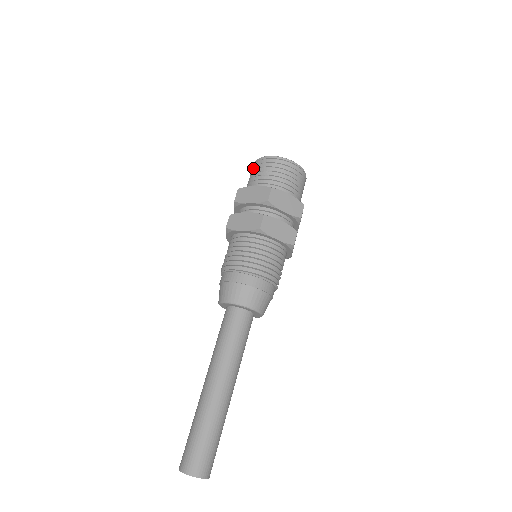
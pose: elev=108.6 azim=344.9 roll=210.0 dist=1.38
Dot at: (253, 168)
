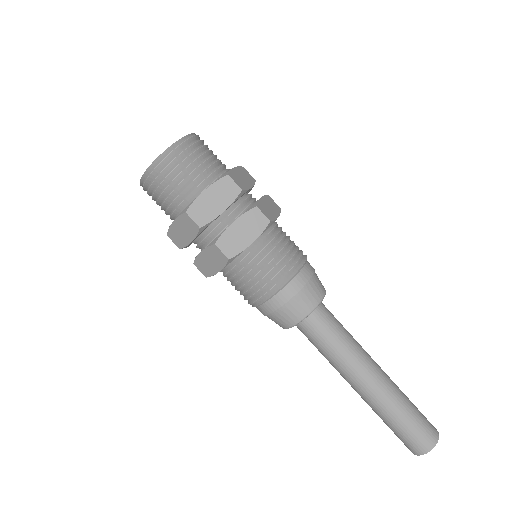
Dot at: occluded
